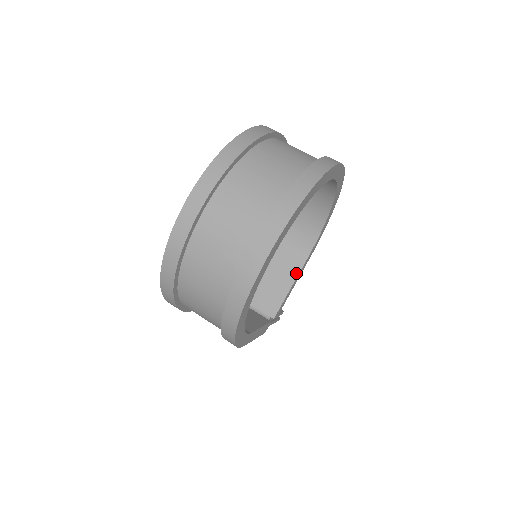
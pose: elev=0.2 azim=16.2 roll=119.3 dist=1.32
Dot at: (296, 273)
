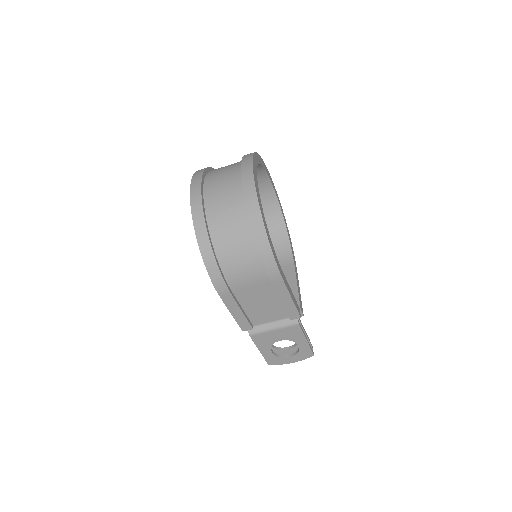
Dot at: (294, 276)
